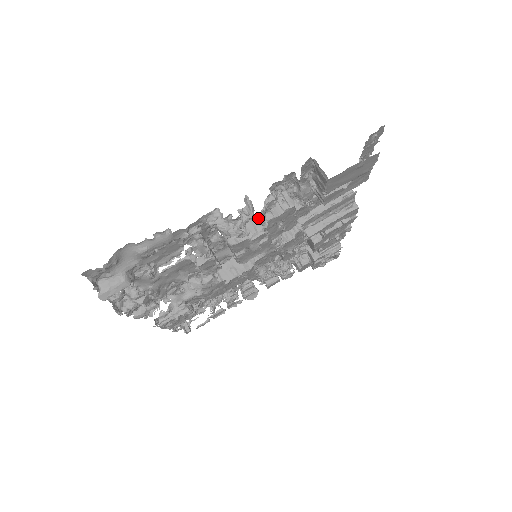
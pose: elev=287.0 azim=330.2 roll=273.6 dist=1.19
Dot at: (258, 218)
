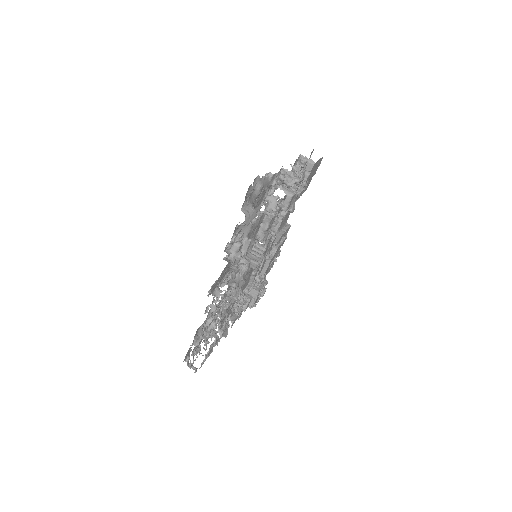
Dot at: (300, 178)
